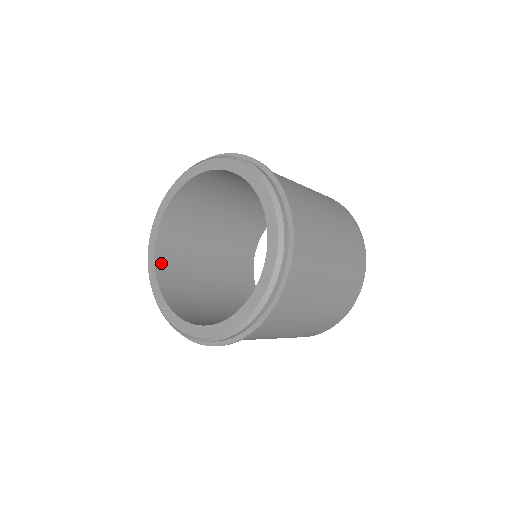
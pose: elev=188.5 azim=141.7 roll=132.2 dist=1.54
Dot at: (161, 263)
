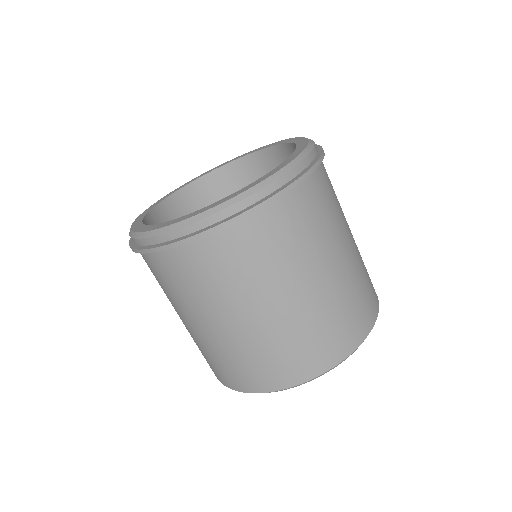
Dot at: (162, 212)
